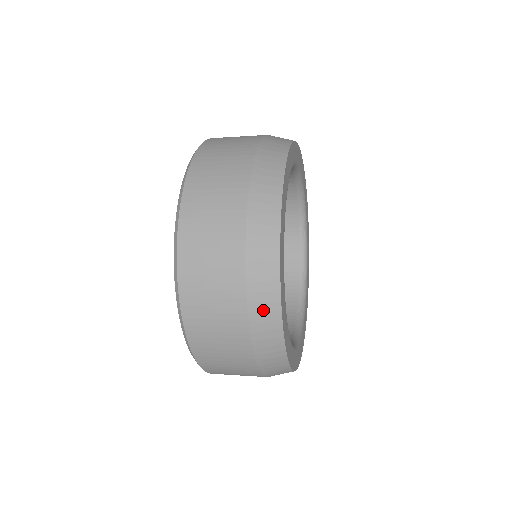
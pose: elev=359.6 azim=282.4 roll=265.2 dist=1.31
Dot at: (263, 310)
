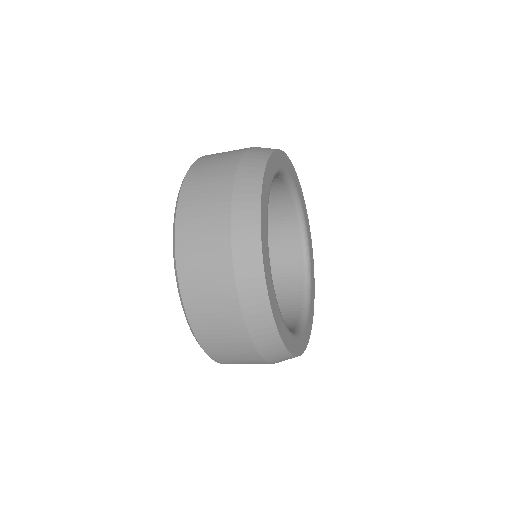
Dot at: (251, 294)
